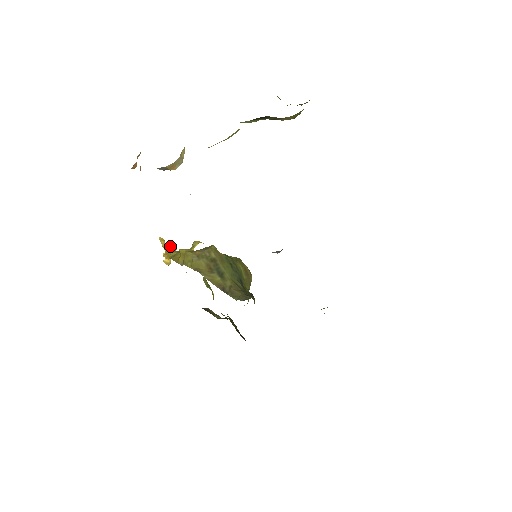
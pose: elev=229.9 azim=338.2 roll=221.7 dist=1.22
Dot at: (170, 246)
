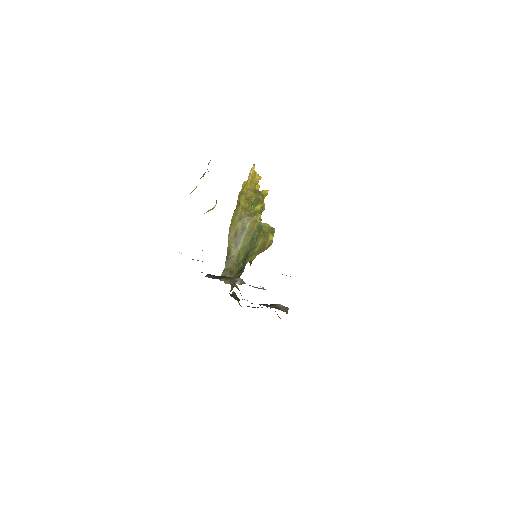
Dot at: (257, 174)
